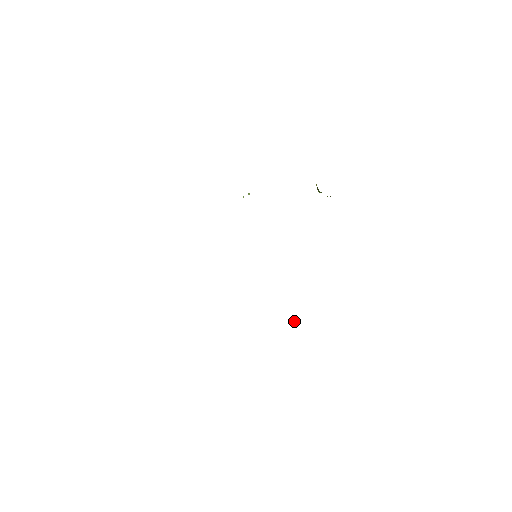
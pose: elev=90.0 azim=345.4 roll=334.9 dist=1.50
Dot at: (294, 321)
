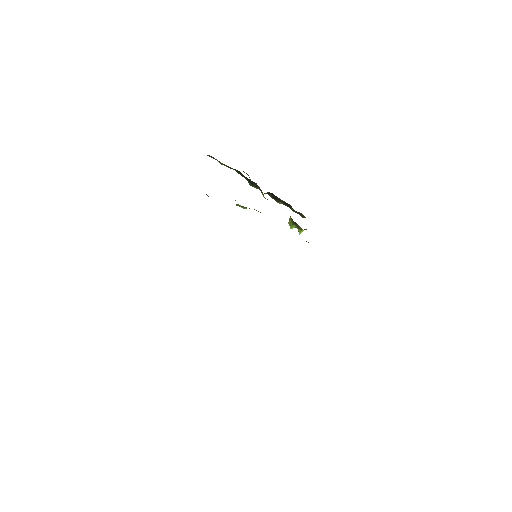
Dot at: occluded
